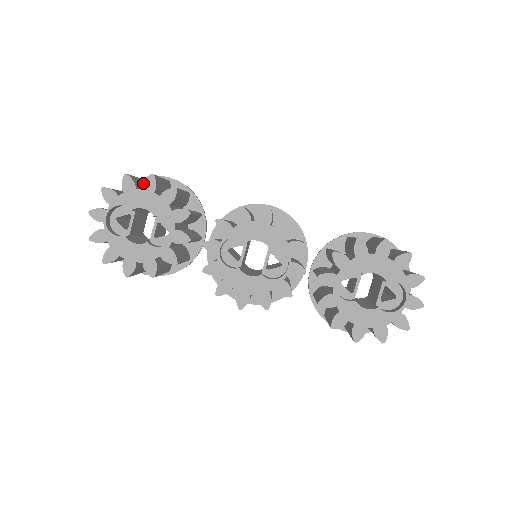
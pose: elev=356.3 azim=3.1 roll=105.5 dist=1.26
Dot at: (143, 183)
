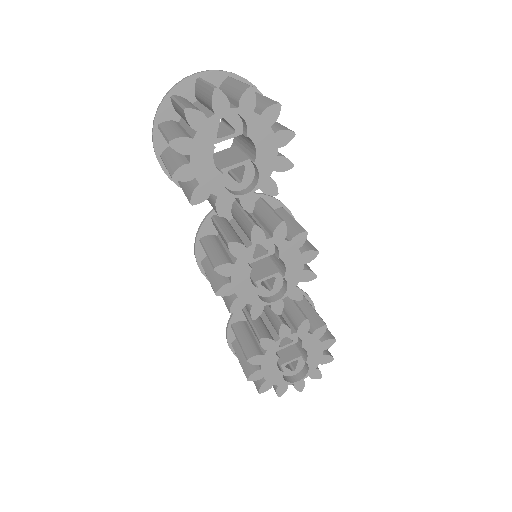
Dot at: (281, 130)
